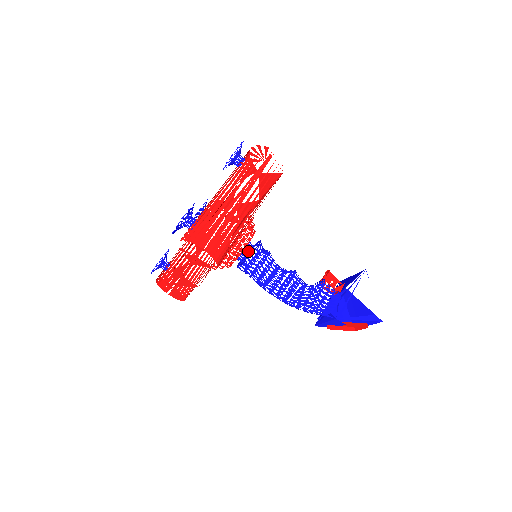
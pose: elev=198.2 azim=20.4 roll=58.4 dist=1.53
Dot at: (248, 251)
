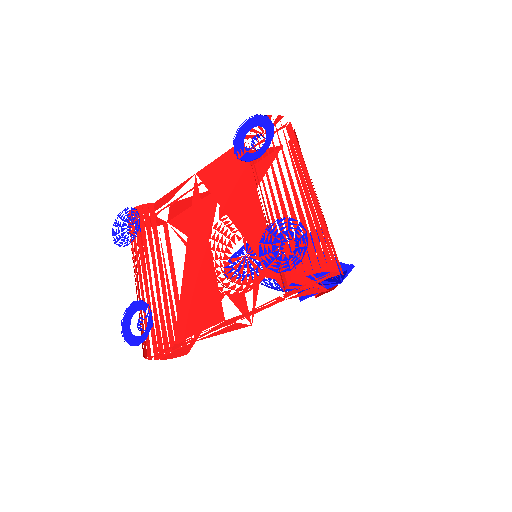
Dot at: occluded
